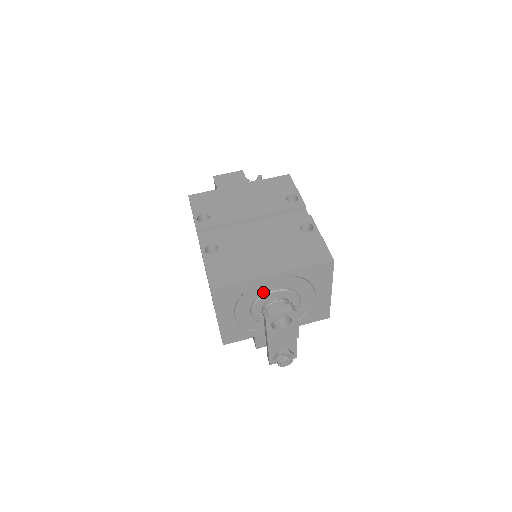
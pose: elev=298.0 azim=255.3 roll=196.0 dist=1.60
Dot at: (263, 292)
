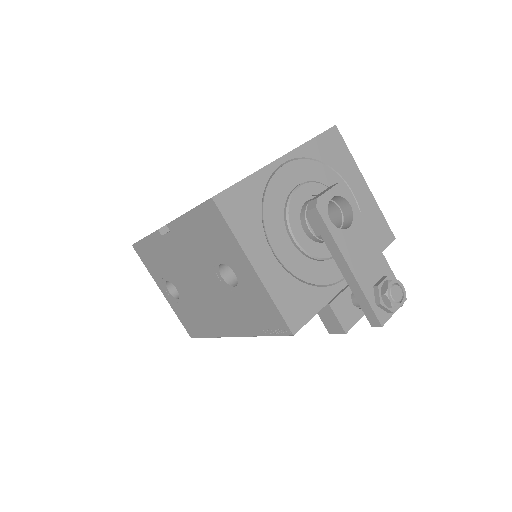
Dot at: (286, 195)
